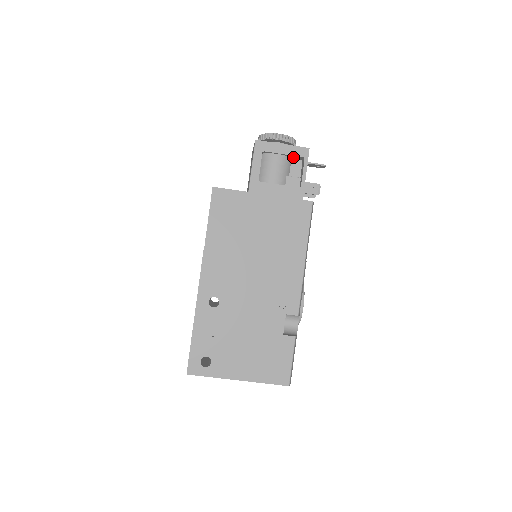
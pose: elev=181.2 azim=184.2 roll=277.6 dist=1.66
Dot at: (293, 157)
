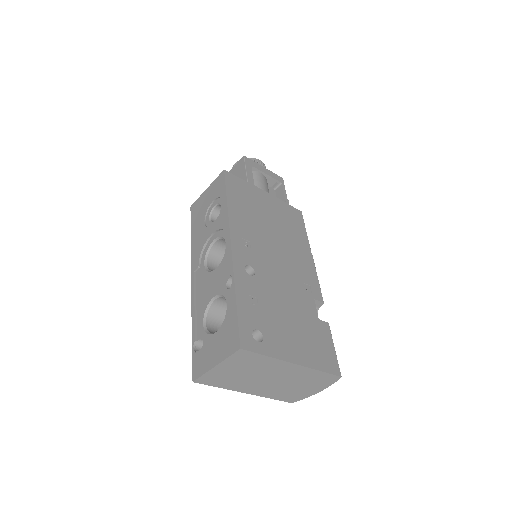
Dot at: (270, 182)
